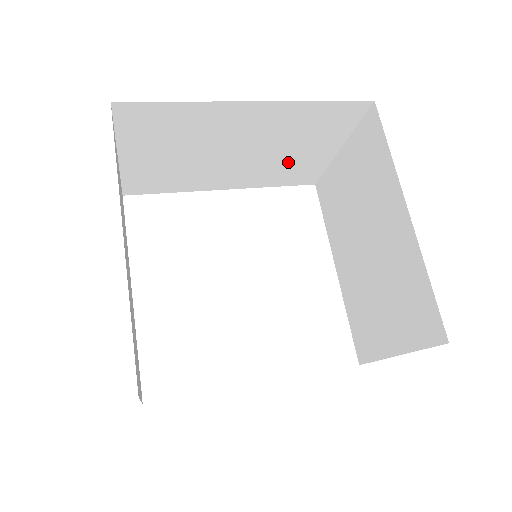
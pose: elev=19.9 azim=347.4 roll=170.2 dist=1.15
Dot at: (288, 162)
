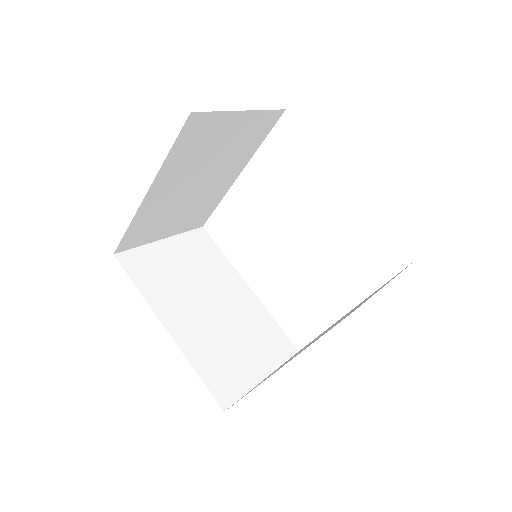
Dot at: occluded
